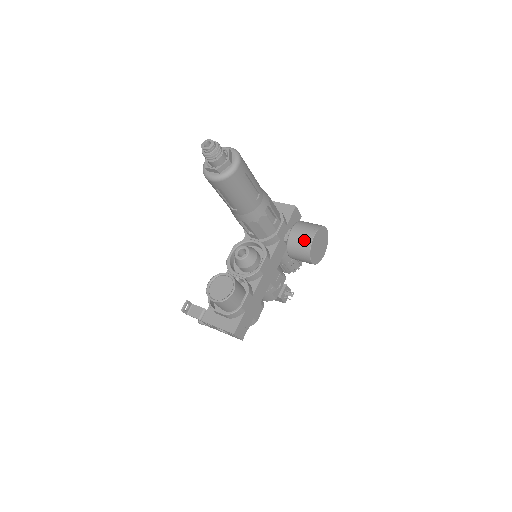
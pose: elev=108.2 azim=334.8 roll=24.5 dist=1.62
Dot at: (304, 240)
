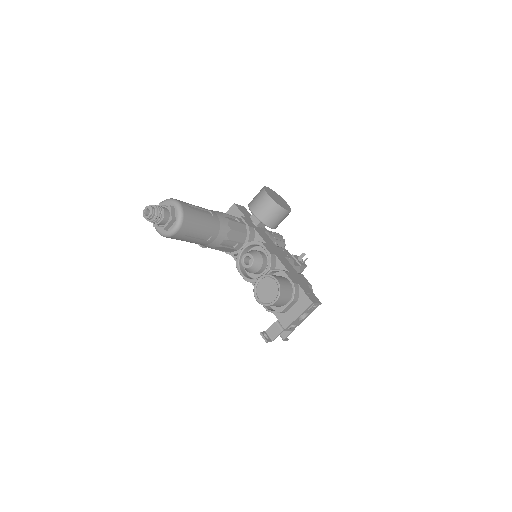
Dot at: (267, 205)
